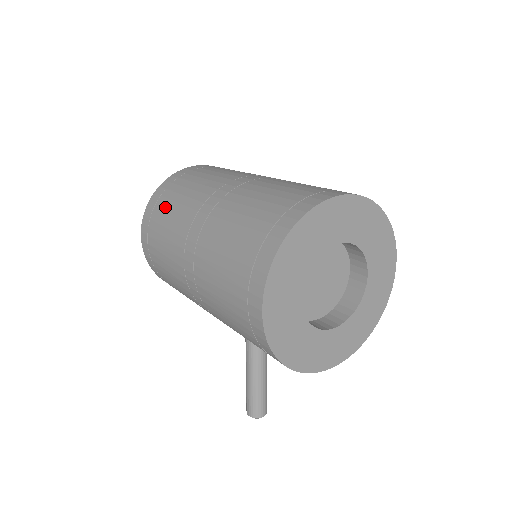
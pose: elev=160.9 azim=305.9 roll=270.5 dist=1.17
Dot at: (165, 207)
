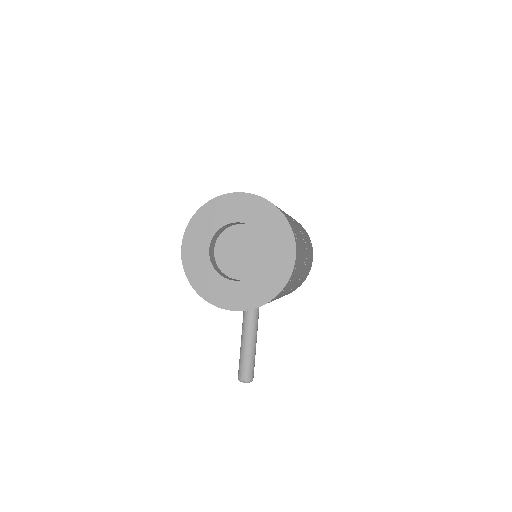
Dot at: occluded
